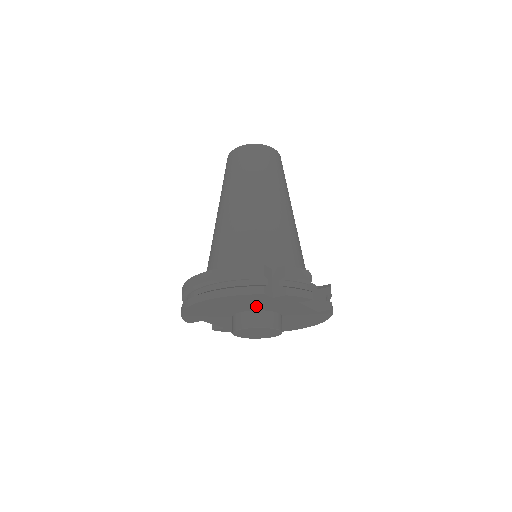
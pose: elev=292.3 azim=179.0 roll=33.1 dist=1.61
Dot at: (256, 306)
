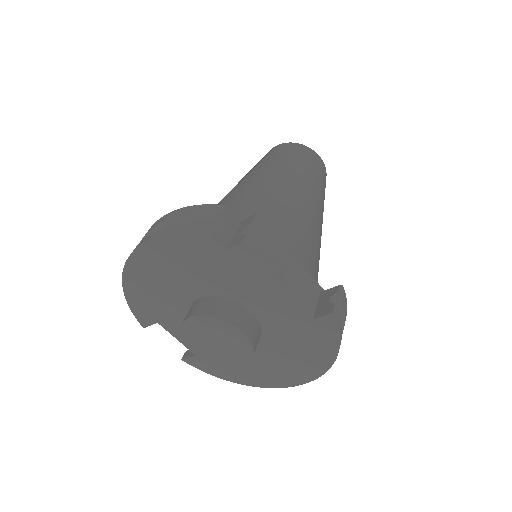
Dot at: (212, 280)
